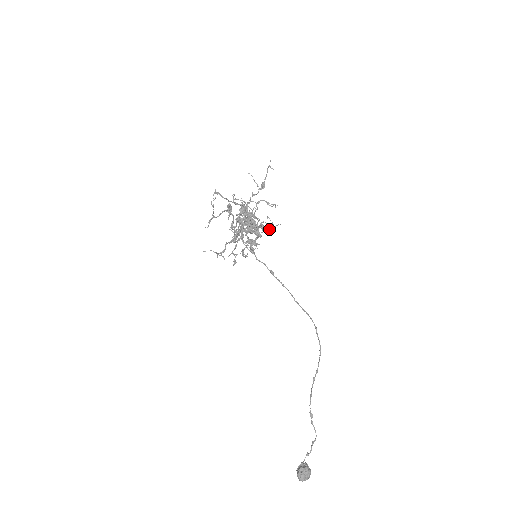
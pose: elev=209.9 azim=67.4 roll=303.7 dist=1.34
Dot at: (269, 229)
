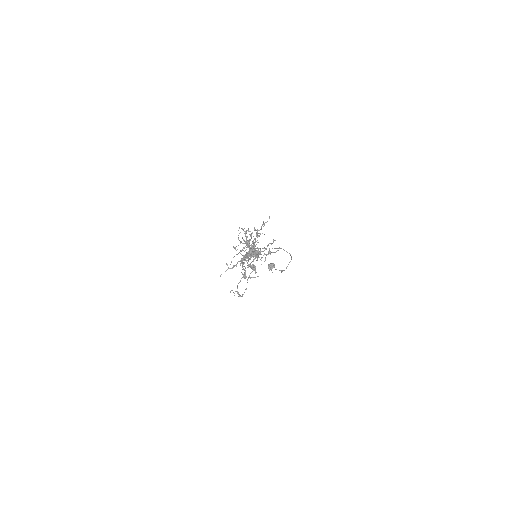
Dot at: occluded
